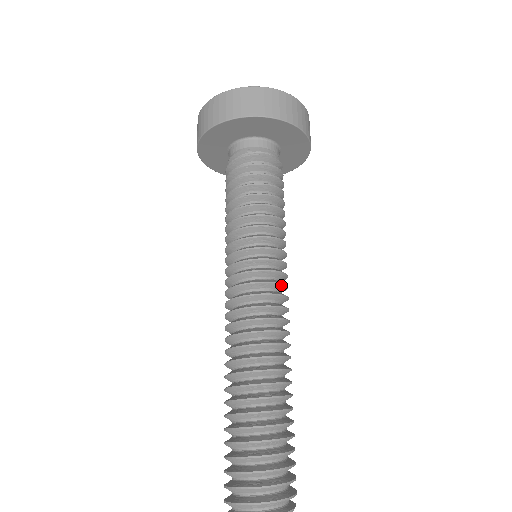
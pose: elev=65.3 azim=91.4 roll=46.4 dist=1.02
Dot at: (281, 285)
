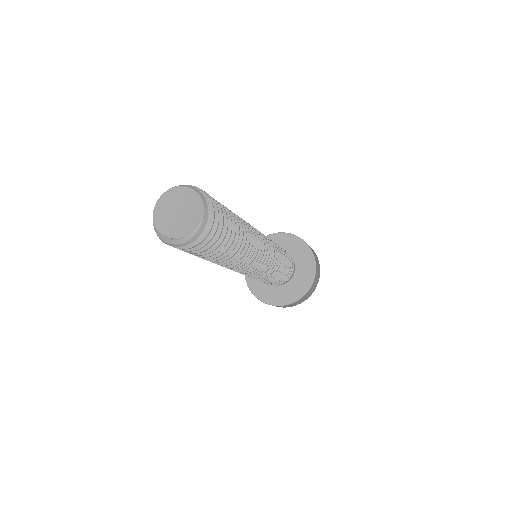
Dot at: (269, 251)
